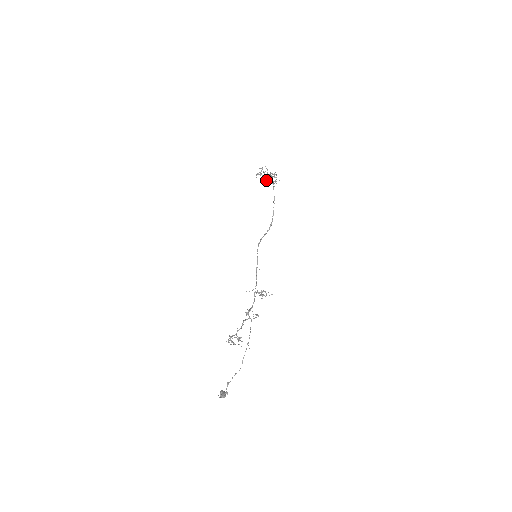
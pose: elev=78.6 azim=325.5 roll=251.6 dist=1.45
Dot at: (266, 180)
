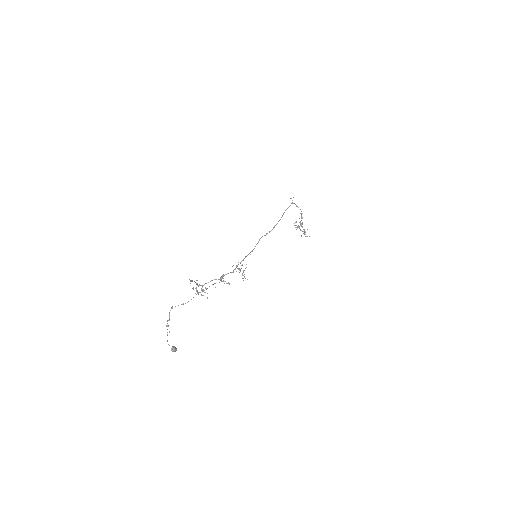
Dot at: occluded
